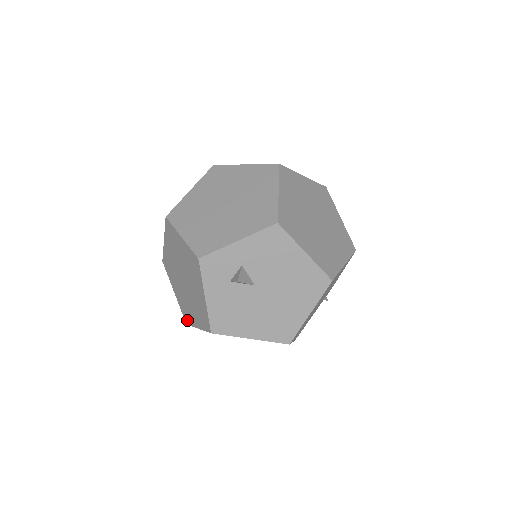
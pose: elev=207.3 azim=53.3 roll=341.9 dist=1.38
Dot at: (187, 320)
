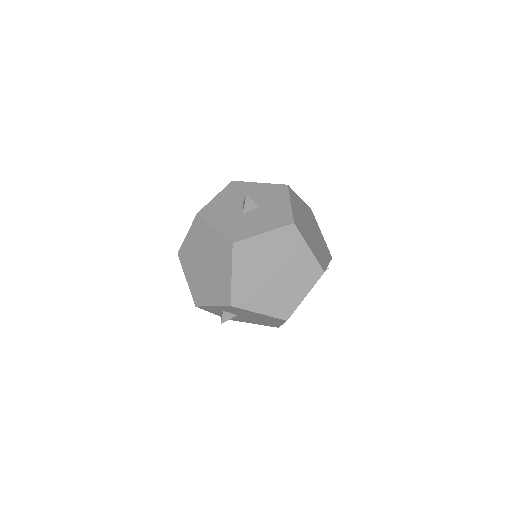
Dot at: occluded
